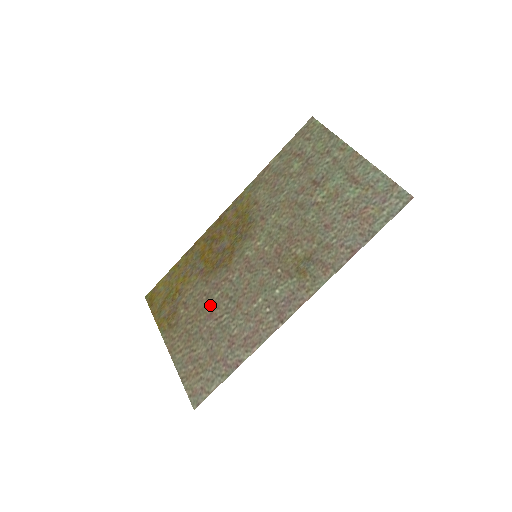
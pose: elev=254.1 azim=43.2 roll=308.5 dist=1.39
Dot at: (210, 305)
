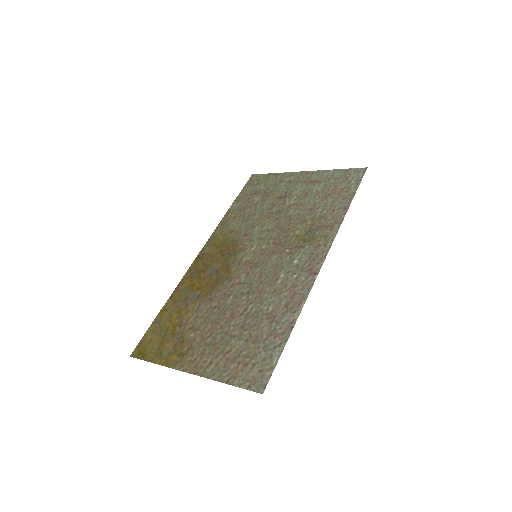
Dot at: (226, 310)
